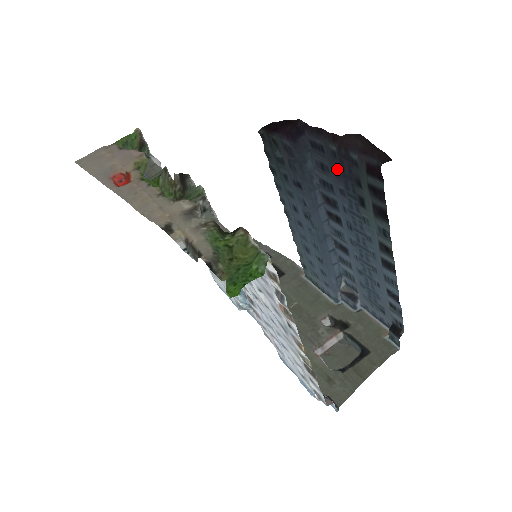
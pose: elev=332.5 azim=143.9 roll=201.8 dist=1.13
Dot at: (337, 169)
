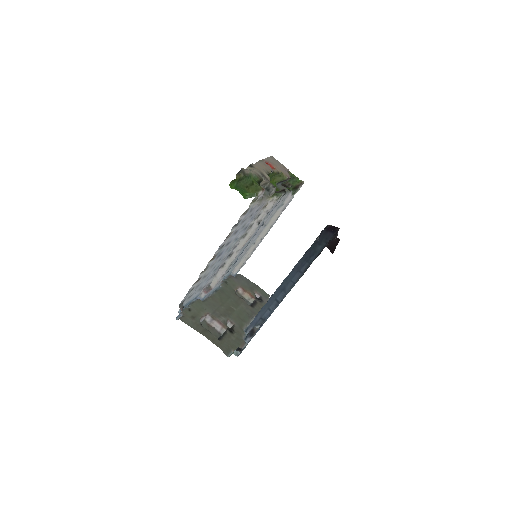
Dot at: occluded
